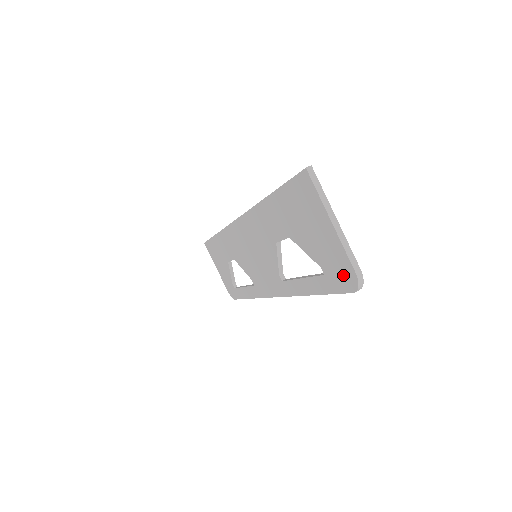
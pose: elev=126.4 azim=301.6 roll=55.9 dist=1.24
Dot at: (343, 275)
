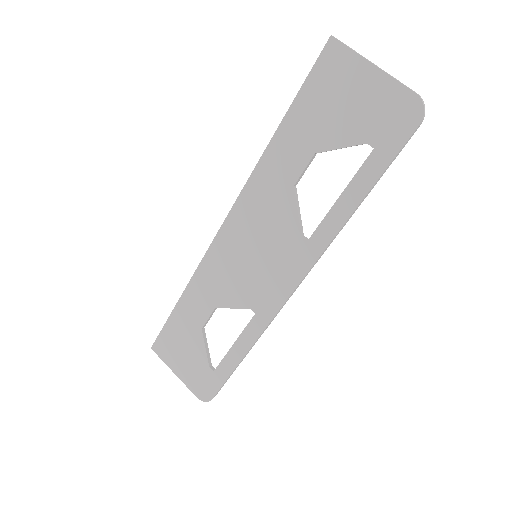
Dot at: (401, 116)
